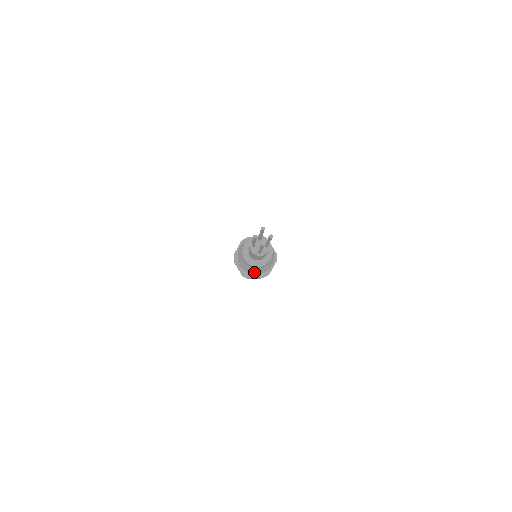
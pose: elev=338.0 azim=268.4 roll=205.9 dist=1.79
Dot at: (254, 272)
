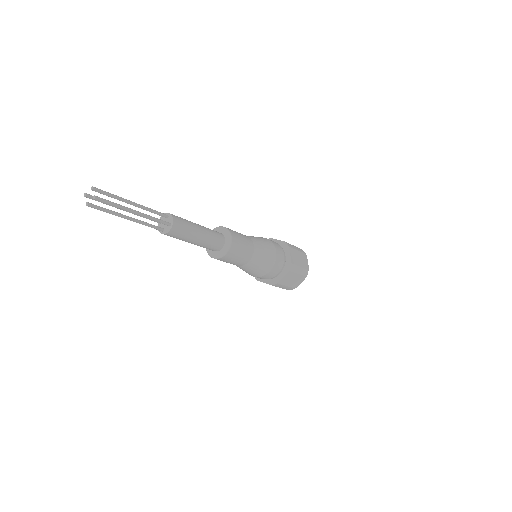
Dot at: (246, 272)
